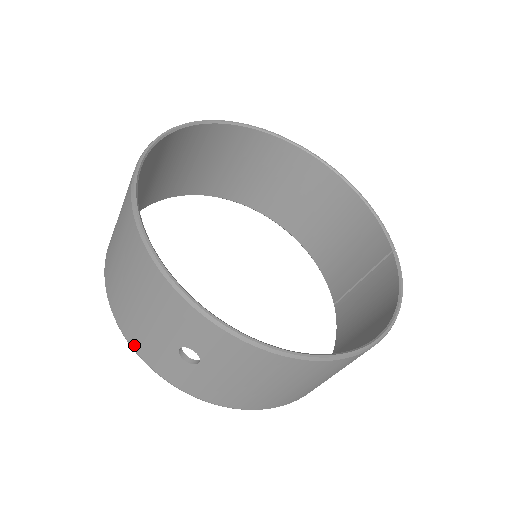
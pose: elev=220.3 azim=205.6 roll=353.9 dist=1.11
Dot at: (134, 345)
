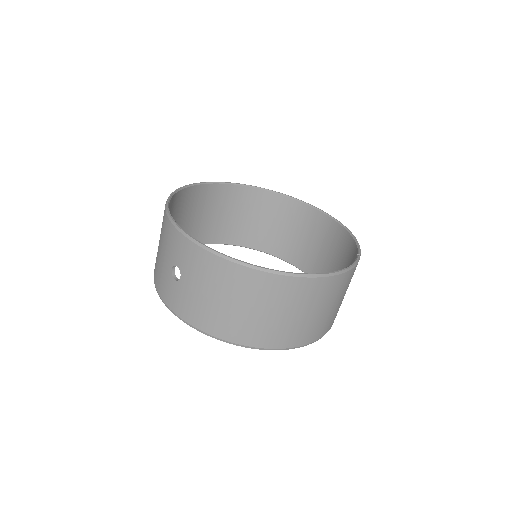
Dot at: (157, 285)
